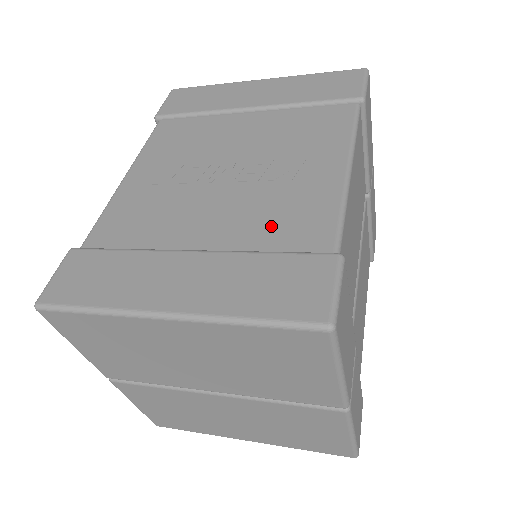
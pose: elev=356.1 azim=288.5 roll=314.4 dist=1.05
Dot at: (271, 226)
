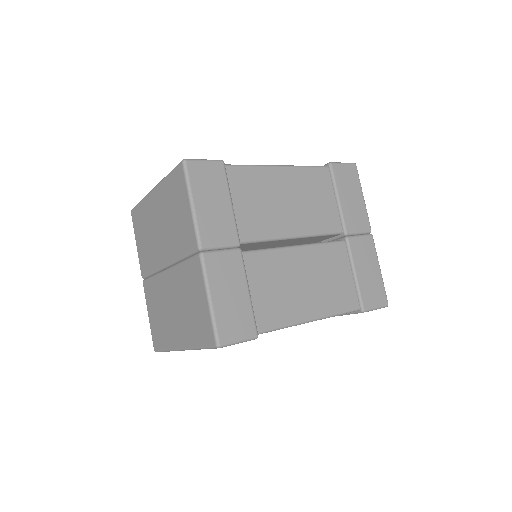
Dot at: occluded
